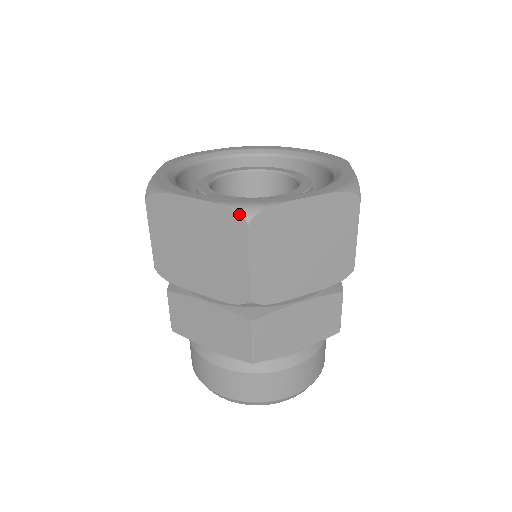
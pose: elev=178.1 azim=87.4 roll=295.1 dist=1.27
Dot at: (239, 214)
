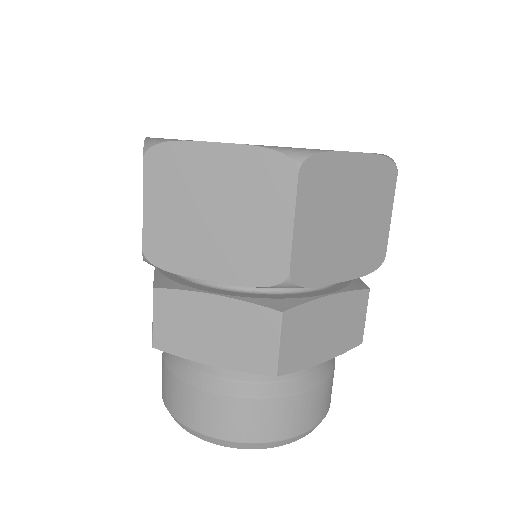
Dot at: (287, 156)
